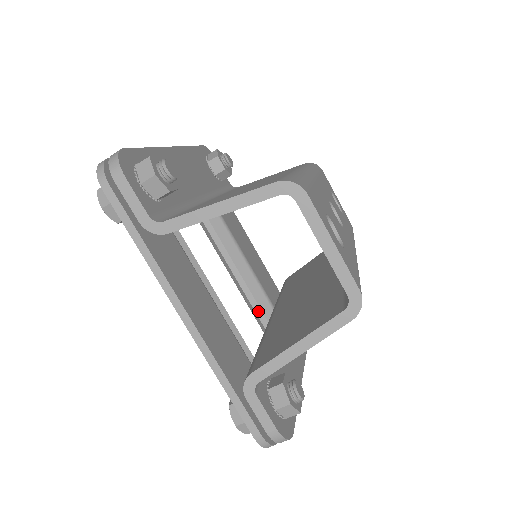
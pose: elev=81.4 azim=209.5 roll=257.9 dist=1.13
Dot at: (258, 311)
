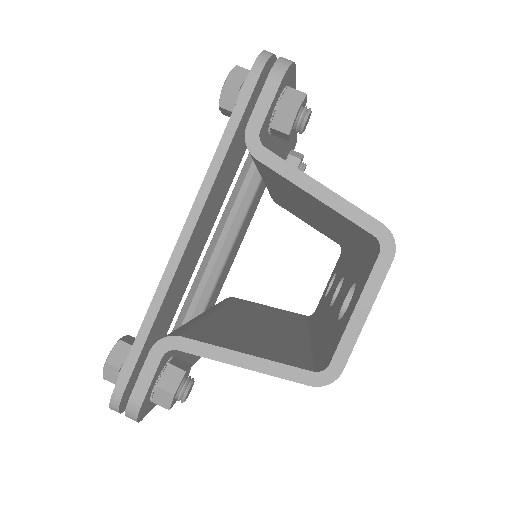
Dot at: (197, 295)
